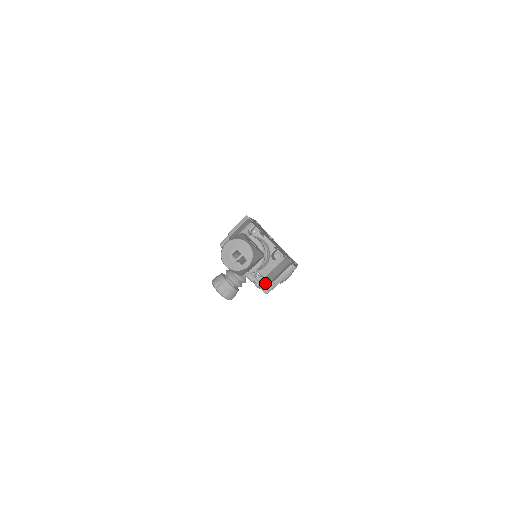
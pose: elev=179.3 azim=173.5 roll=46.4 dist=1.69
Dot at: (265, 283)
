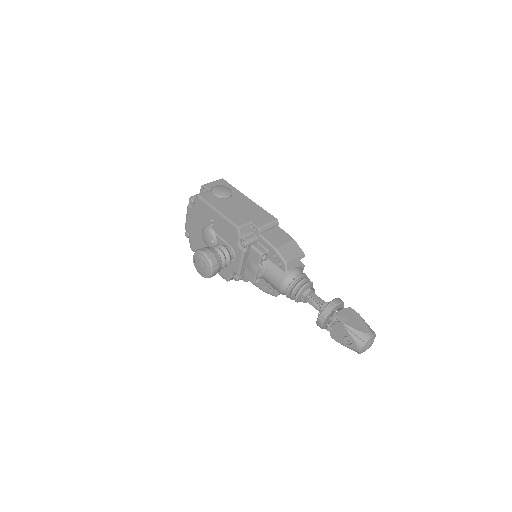
Dot at: occluded
